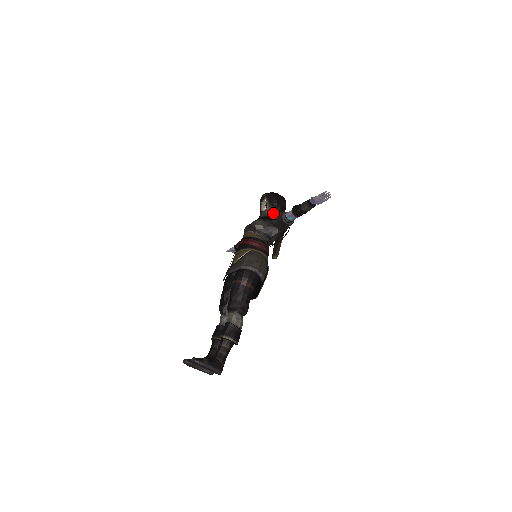
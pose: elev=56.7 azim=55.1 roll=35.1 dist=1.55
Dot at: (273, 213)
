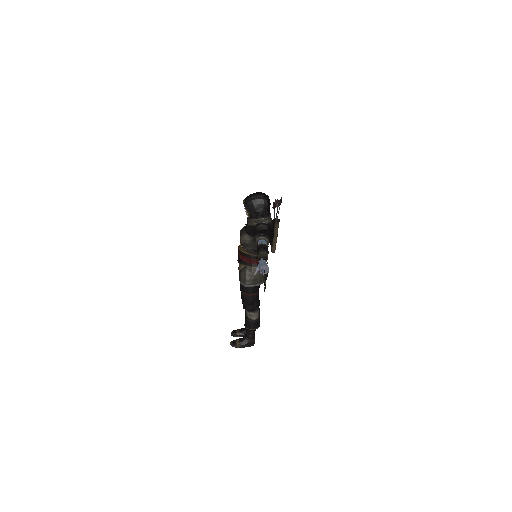
Dot at: (256, 222)
